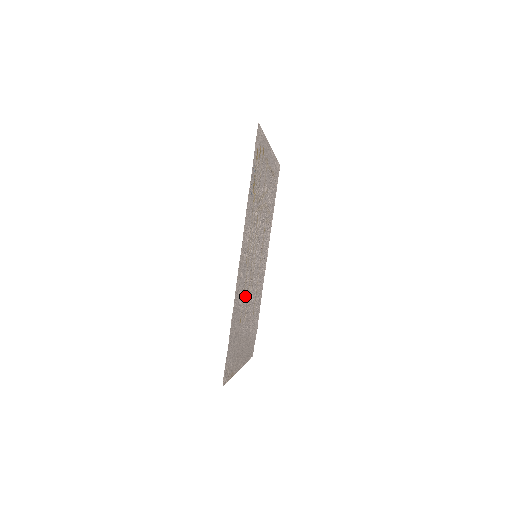
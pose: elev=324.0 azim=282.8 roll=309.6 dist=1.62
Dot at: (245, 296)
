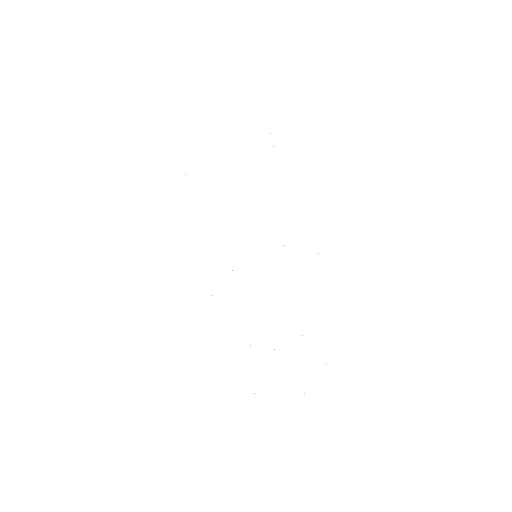
Dot at: occluded
